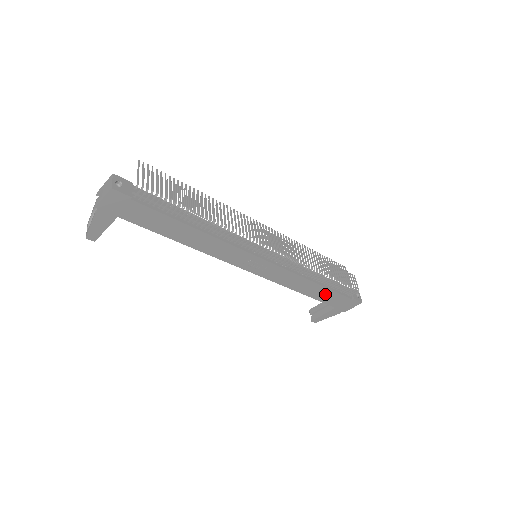
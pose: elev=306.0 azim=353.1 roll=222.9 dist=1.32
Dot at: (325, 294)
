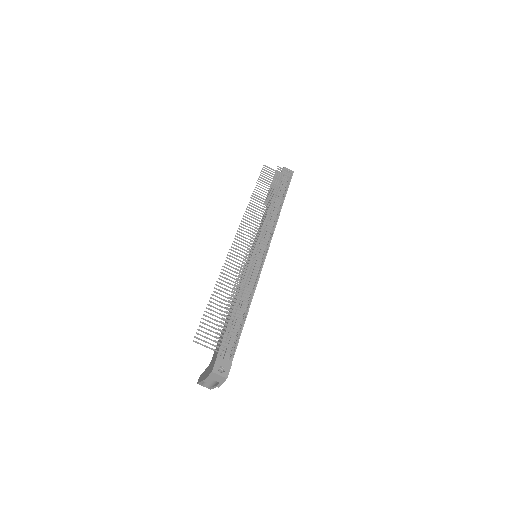
Dot at: occluded
